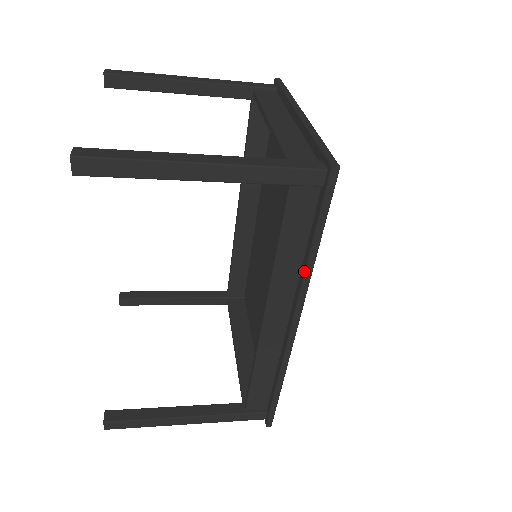
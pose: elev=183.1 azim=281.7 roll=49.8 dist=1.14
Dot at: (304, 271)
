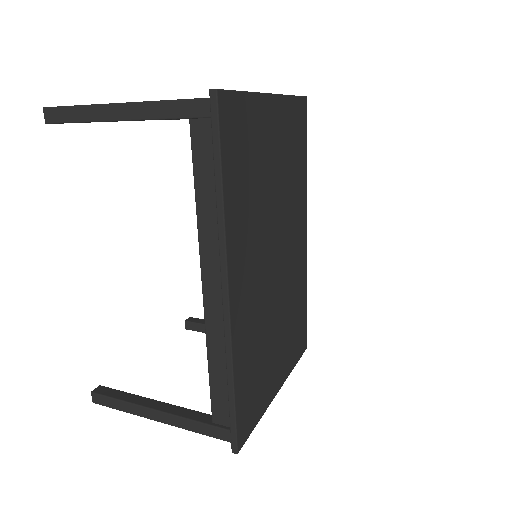
Dot at: (217, 218)
